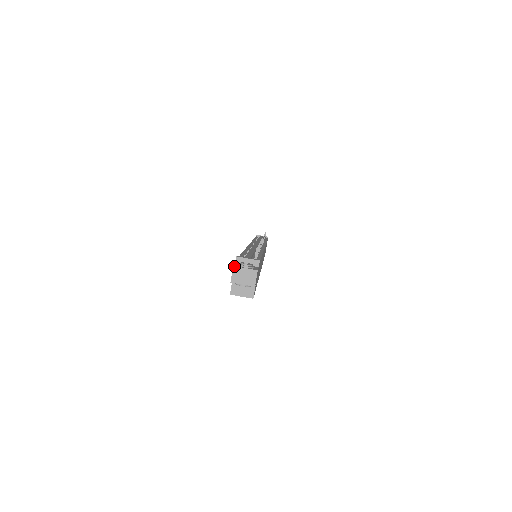
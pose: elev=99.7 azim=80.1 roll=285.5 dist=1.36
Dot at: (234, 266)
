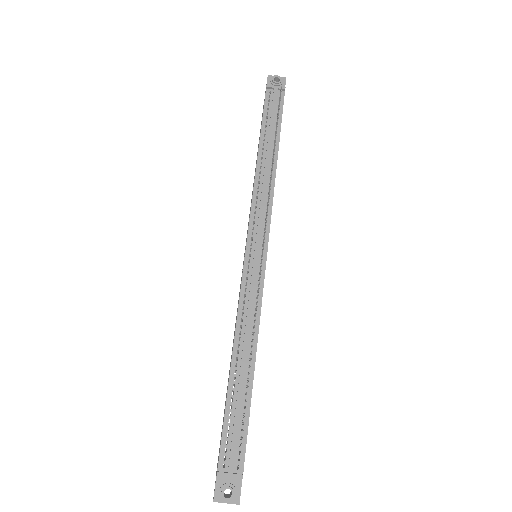
Dot at: occluded
